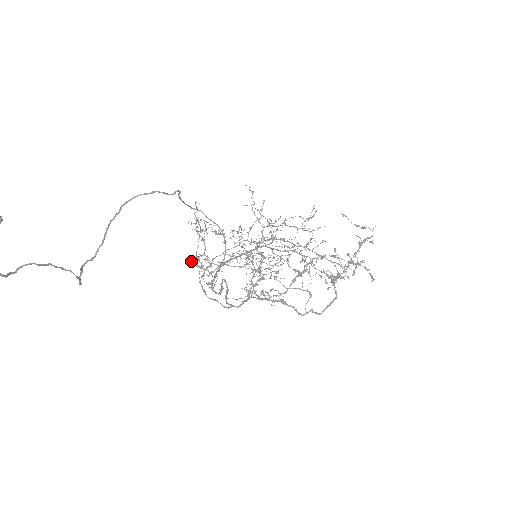
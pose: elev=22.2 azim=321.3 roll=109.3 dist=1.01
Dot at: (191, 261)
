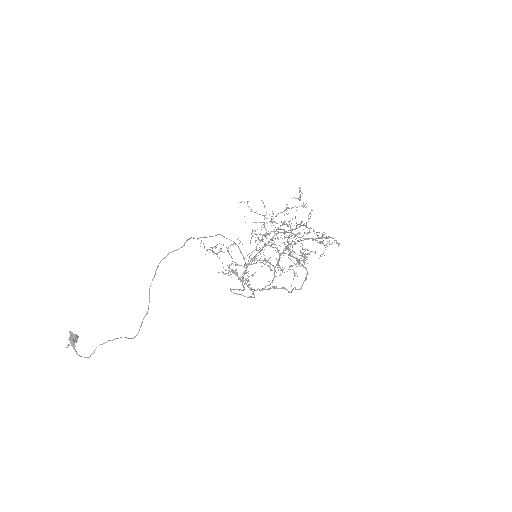
Dot at: occluded
